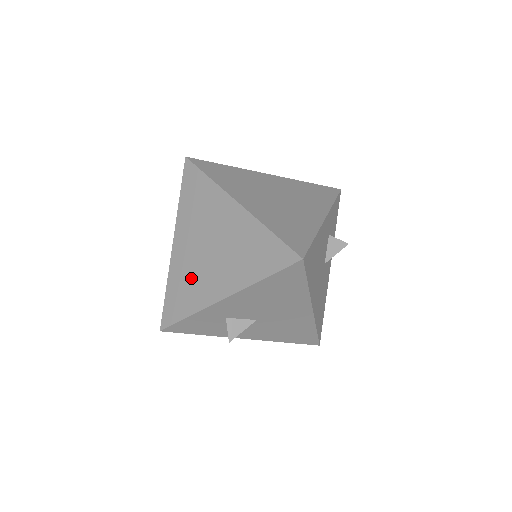
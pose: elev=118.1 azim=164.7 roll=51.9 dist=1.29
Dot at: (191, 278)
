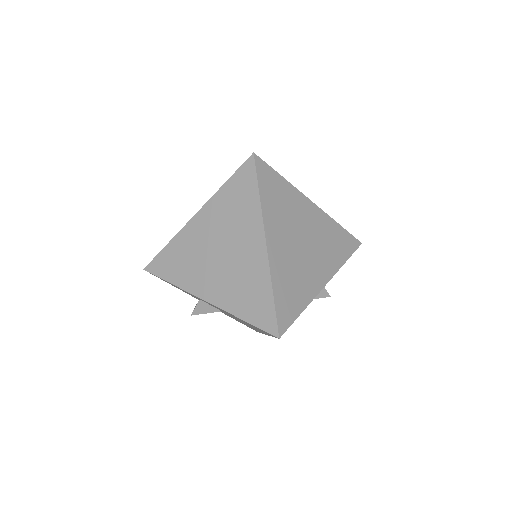
Dot at: (192, 259)
